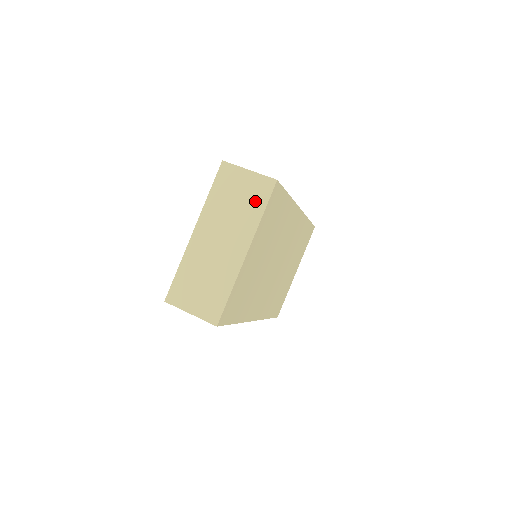
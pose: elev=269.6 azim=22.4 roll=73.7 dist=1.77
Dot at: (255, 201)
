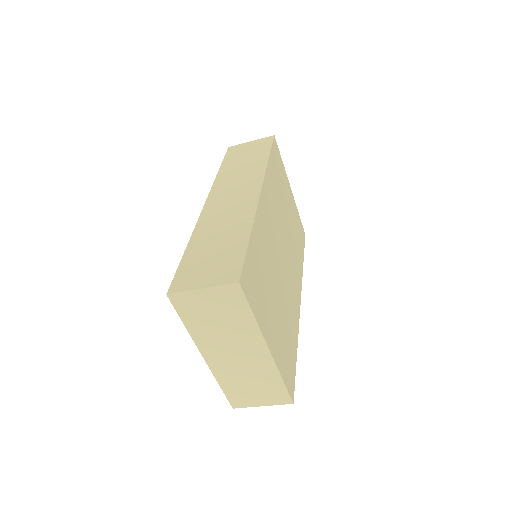
Dot at: (235, 310)
